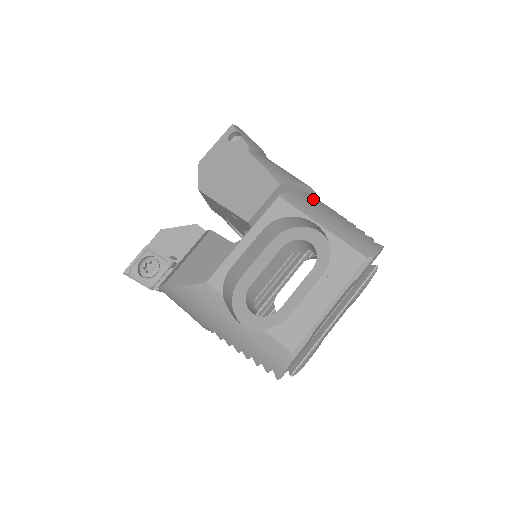
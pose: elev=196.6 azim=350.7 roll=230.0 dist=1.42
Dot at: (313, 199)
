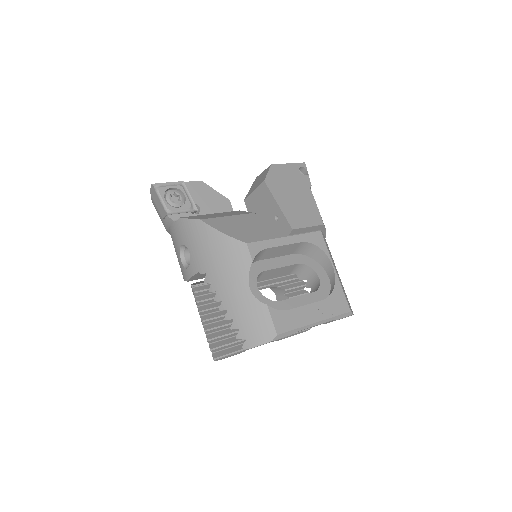
Dot at: occluded
